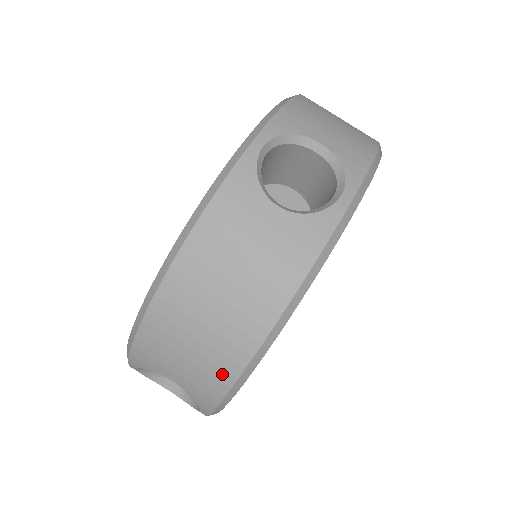
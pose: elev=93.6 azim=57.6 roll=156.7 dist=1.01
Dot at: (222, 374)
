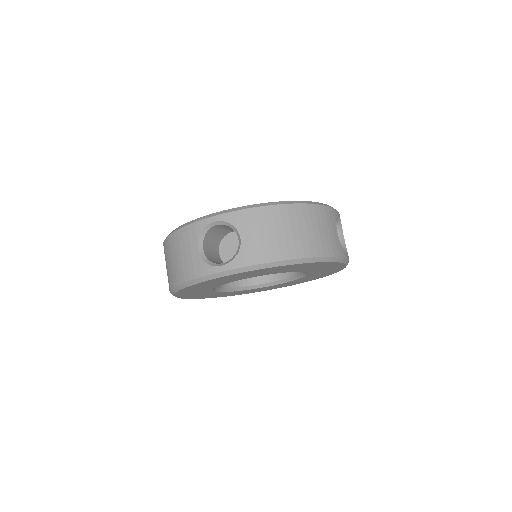
Dot at: (277, 253)
